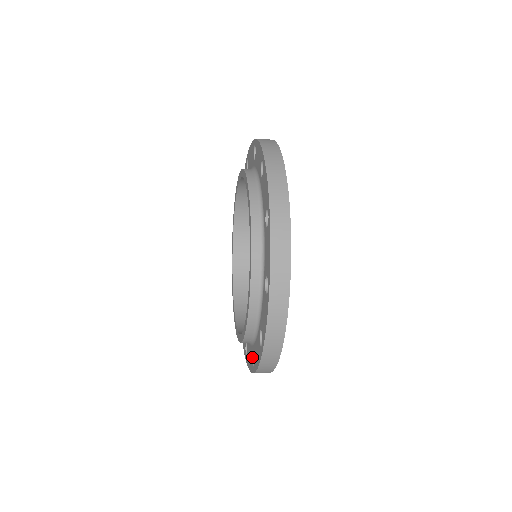
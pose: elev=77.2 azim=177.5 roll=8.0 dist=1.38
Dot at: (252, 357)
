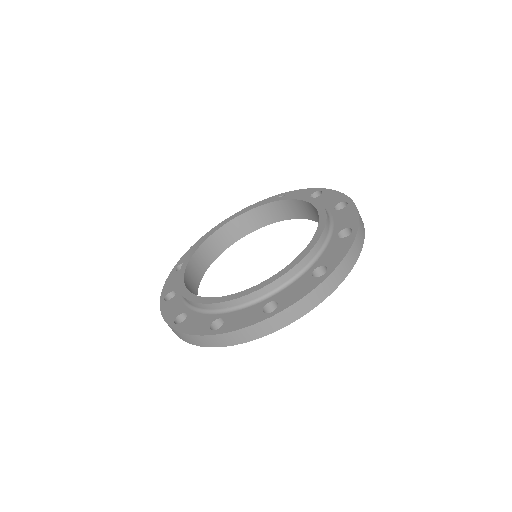
Dot at: (212, 323)
